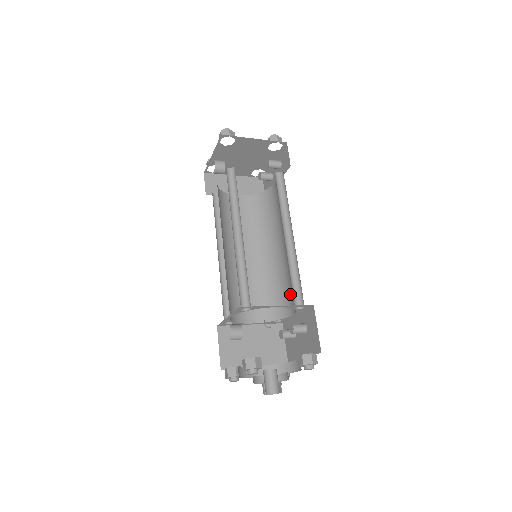
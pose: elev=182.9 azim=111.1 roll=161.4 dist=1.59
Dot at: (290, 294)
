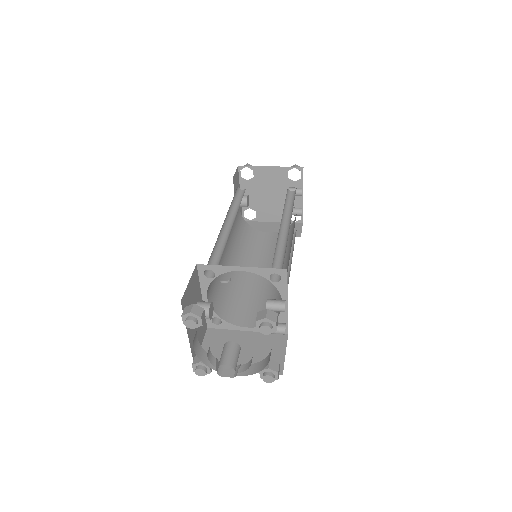
Dot at: occluded
